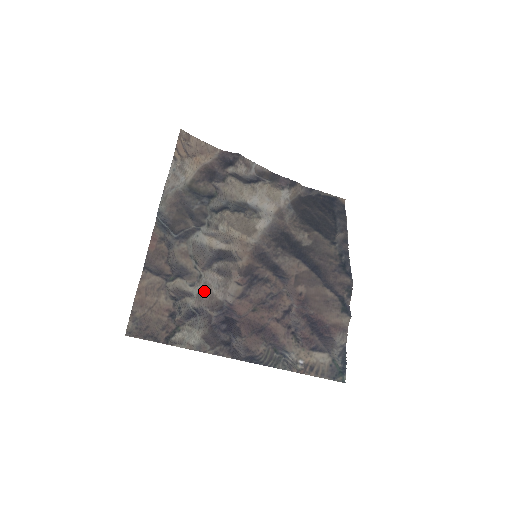
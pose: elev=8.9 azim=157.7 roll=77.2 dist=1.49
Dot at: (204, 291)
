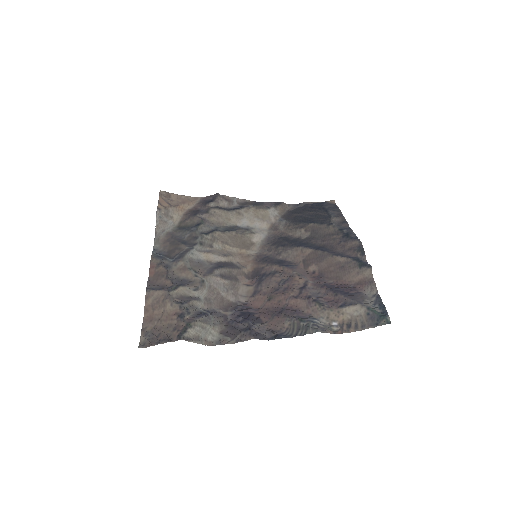
Dot at: (211, 295)
